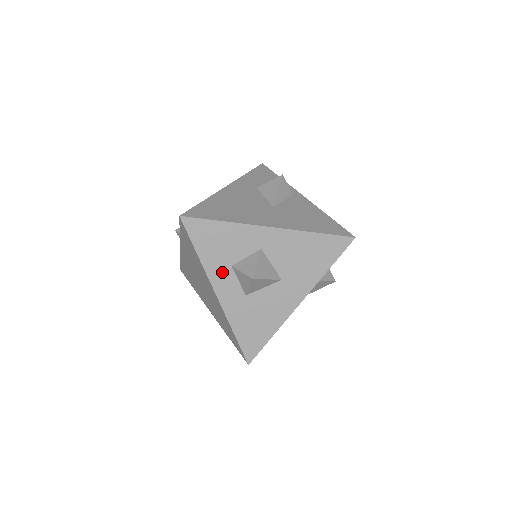
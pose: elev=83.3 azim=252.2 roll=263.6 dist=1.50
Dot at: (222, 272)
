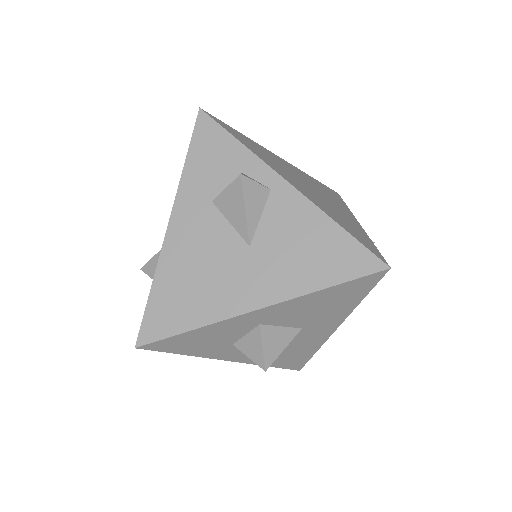
Dot at: (225, 351)
